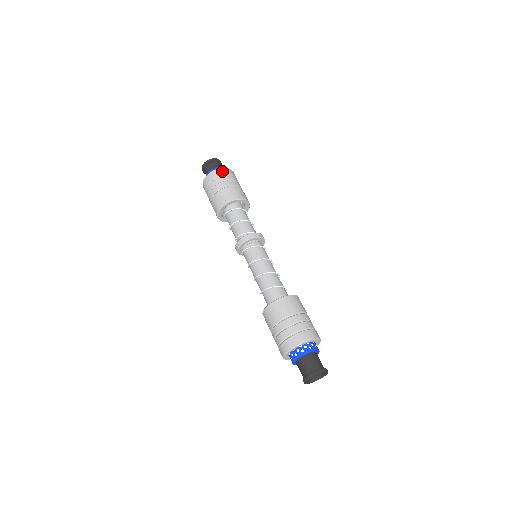
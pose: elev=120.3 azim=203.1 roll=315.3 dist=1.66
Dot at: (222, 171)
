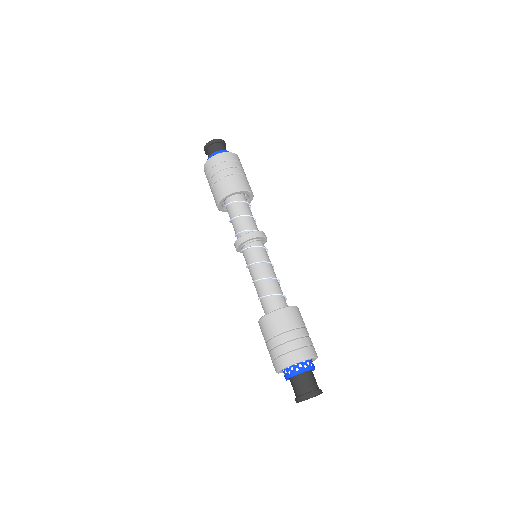
Dot at: (225, 156)
